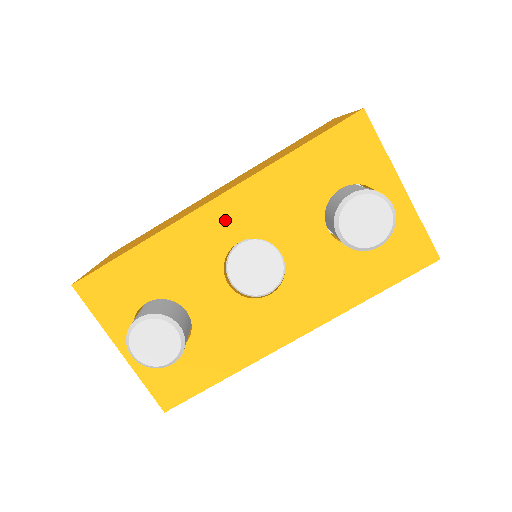
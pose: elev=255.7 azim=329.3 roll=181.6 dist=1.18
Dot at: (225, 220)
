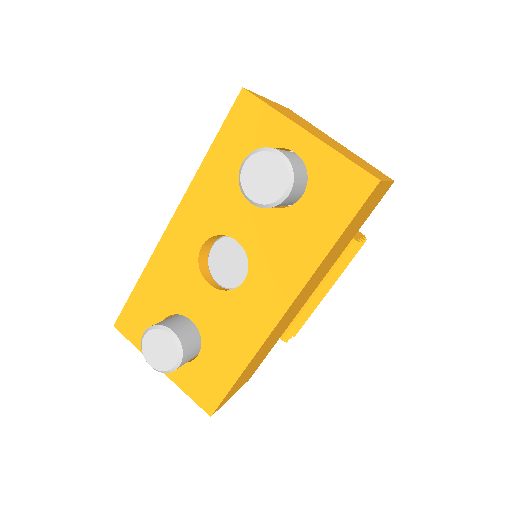
Dot at: (185, 232)
